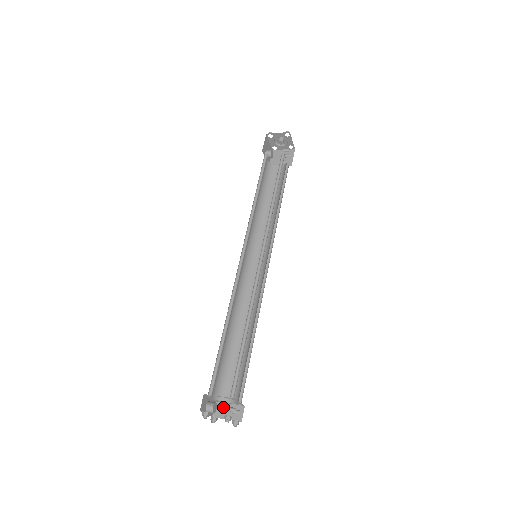
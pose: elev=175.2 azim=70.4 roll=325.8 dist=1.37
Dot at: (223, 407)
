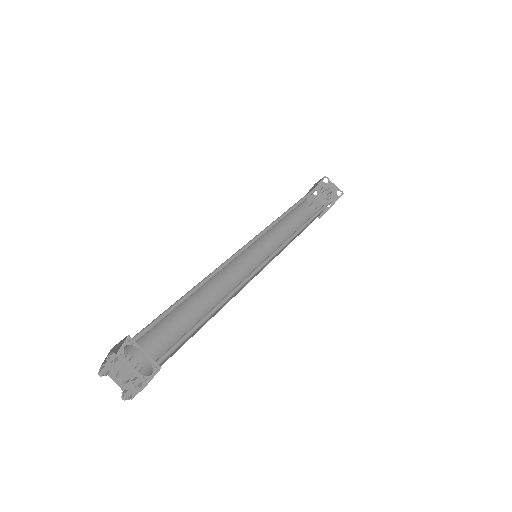
Dot at: occluded
